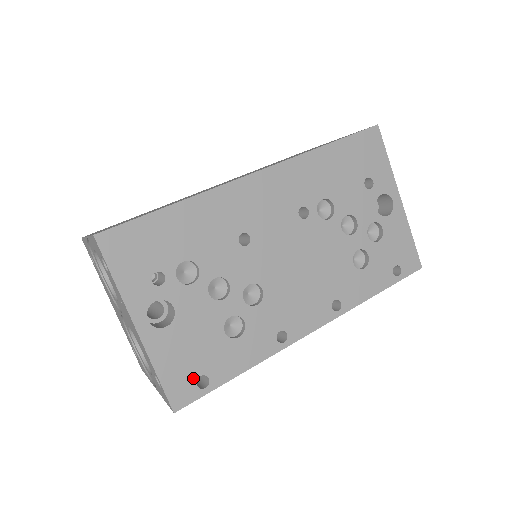
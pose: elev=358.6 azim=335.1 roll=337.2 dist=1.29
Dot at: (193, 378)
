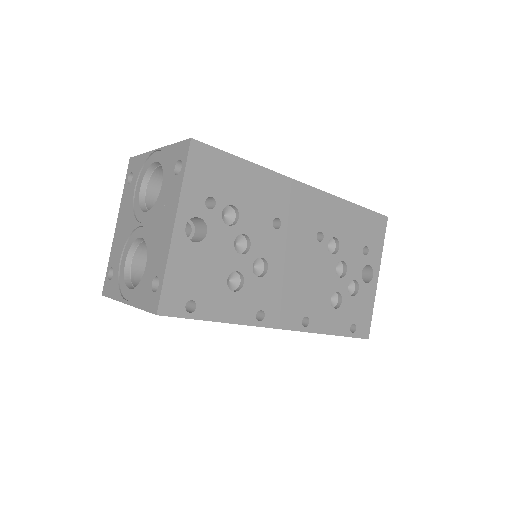
Dot at: (186, 297)
